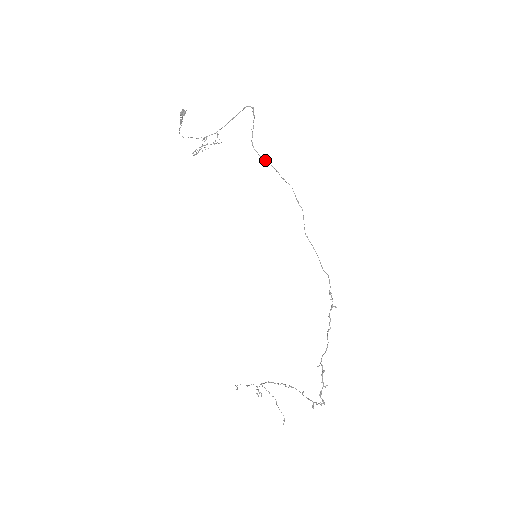
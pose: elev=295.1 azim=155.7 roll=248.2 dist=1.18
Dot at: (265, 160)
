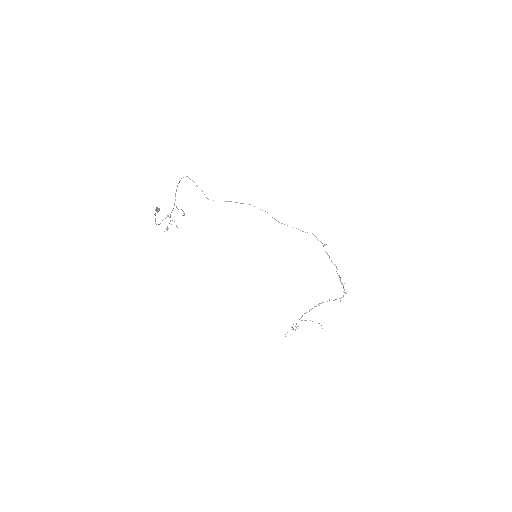
Dot at: occluded
